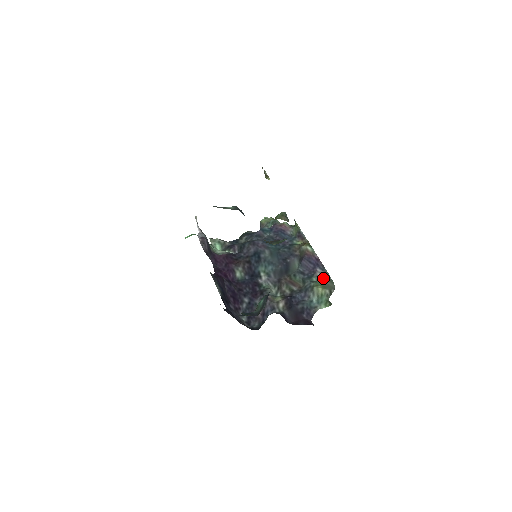
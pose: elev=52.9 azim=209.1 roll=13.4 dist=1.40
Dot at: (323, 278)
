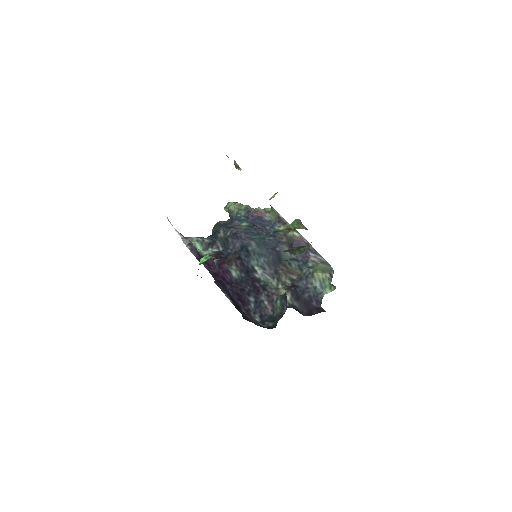
Dot at: (318, 262)
